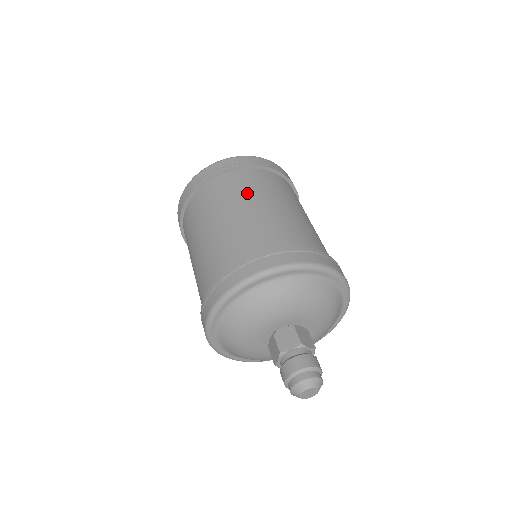
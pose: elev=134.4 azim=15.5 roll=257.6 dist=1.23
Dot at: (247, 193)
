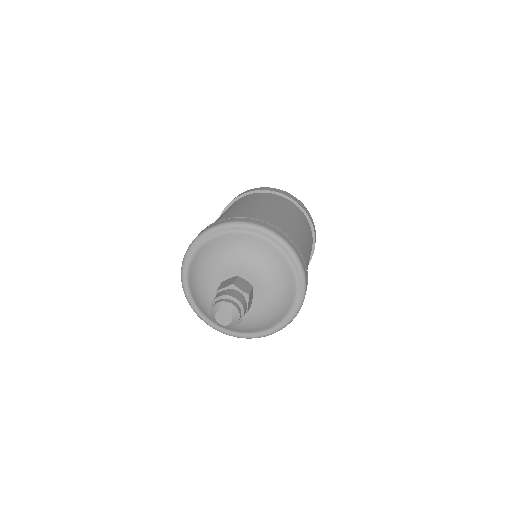
Dot at: (299, 219)
